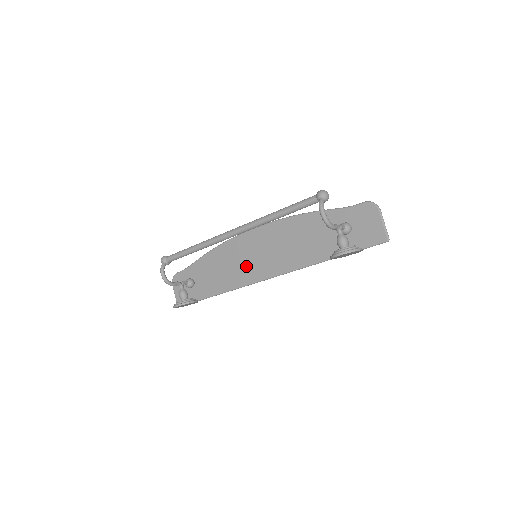
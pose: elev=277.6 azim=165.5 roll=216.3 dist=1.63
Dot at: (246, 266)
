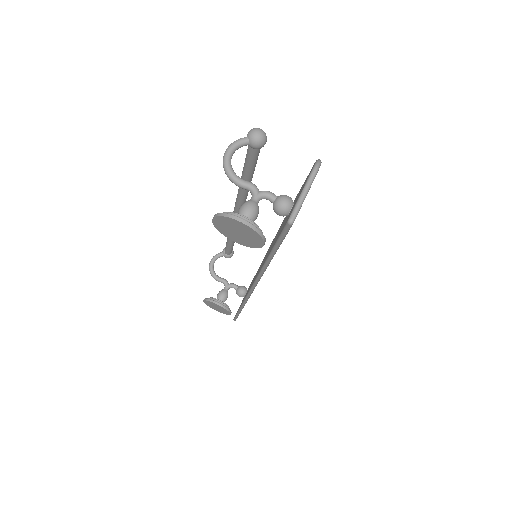
Dot at: occluded
